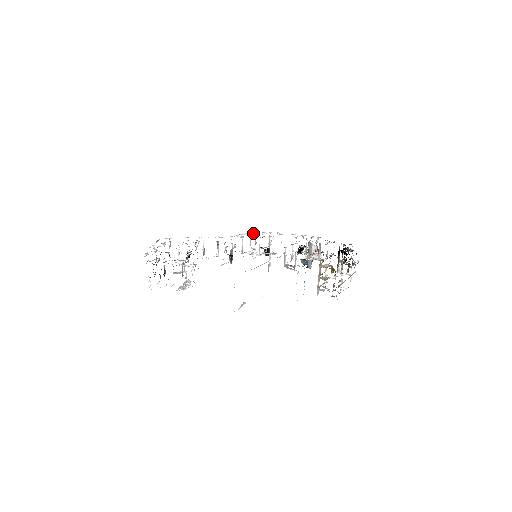
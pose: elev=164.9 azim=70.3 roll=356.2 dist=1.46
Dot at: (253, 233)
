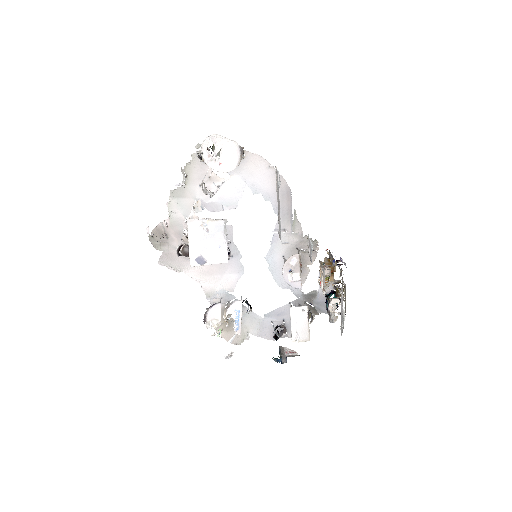
Dot at: (217, 332)
